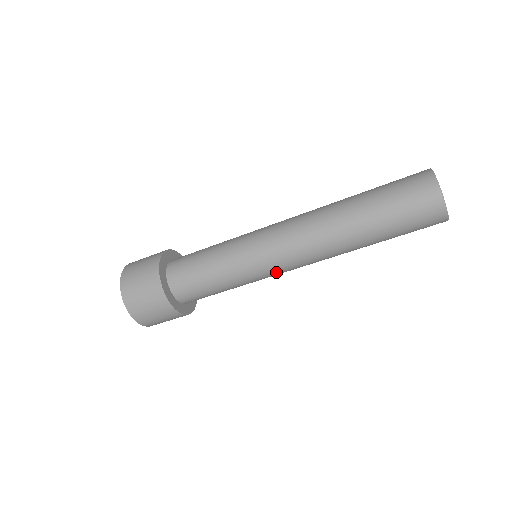
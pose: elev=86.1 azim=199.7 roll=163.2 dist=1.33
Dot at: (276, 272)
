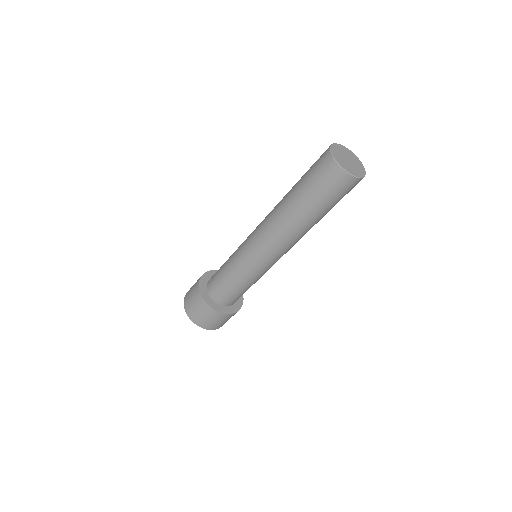
Dot at: (251, 252)
